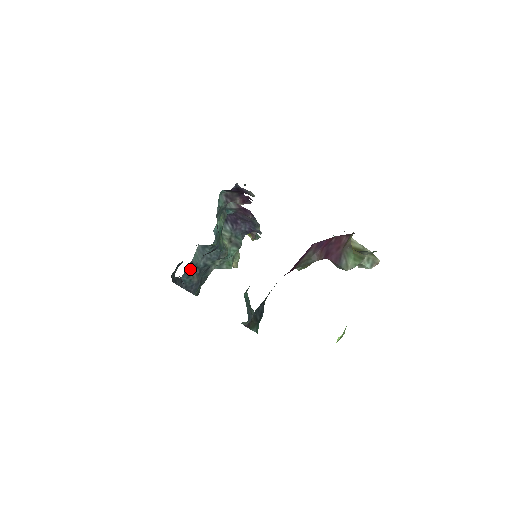
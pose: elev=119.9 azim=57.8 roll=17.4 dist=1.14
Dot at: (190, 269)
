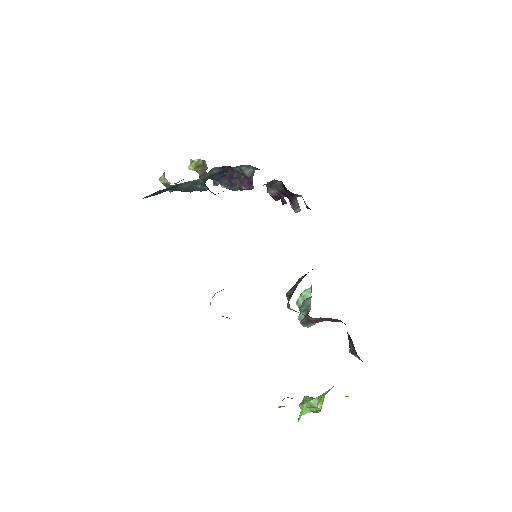
Dot at: (171, 188)
